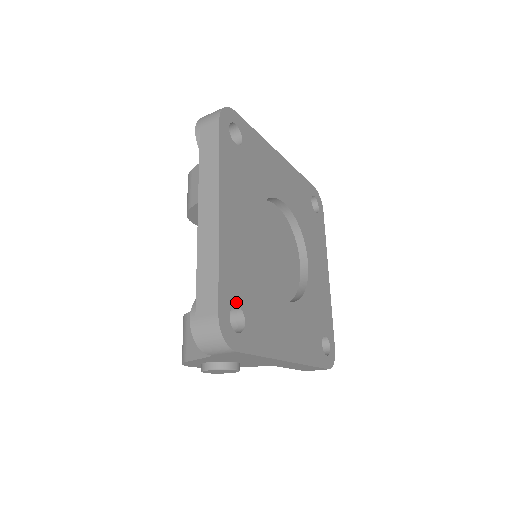
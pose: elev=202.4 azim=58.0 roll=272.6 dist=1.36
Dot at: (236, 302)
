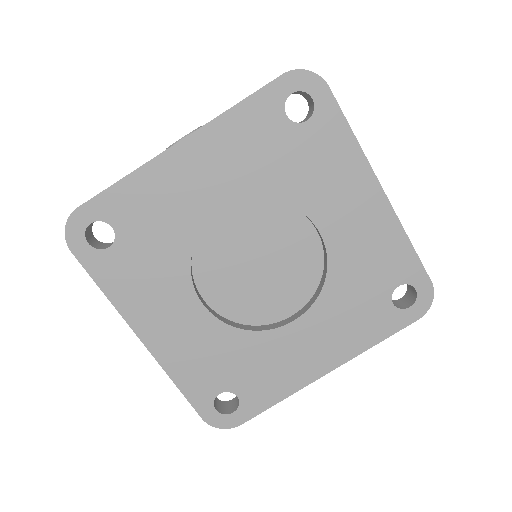
Dot at: (216, 392)
